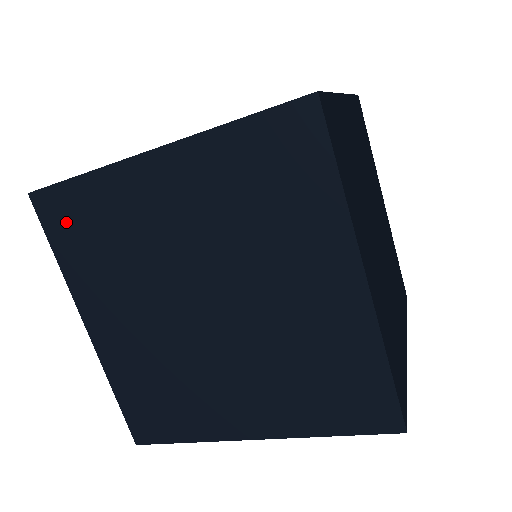
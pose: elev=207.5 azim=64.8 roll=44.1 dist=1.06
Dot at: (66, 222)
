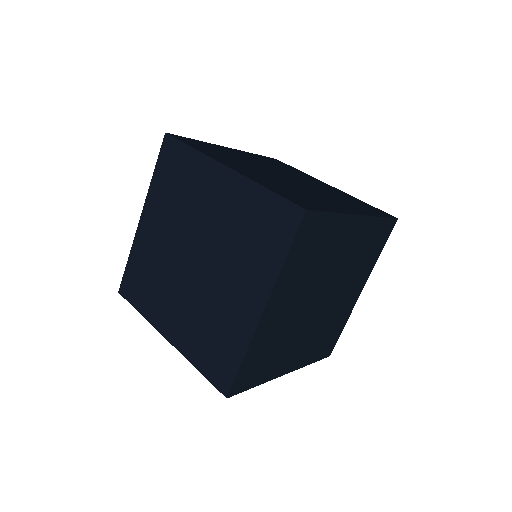
Dot at: (134, 288)
